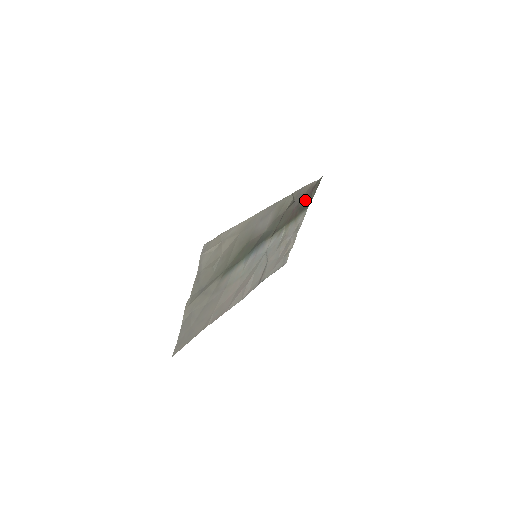
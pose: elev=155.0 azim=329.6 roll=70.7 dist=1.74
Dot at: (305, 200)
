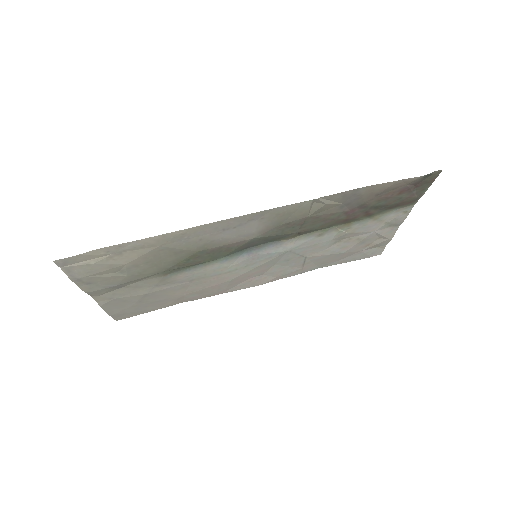
Dot at: (390, 198)
